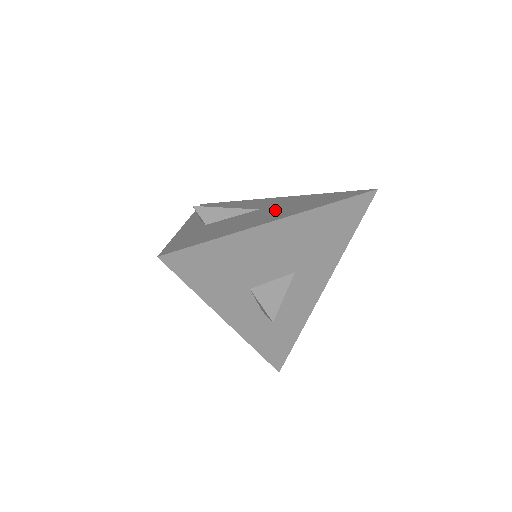
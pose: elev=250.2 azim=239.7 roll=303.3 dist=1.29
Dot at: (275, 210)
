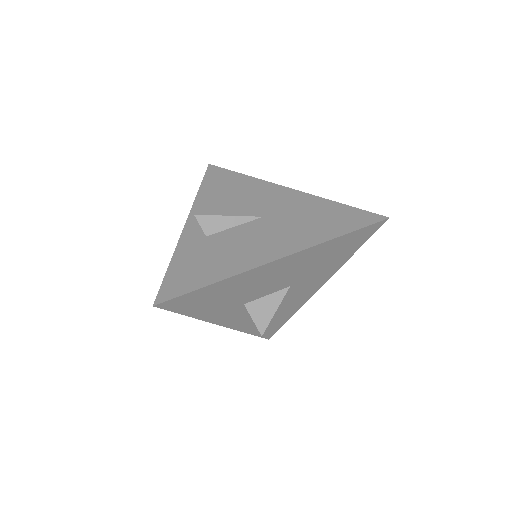
Dot at: (278, 229)
